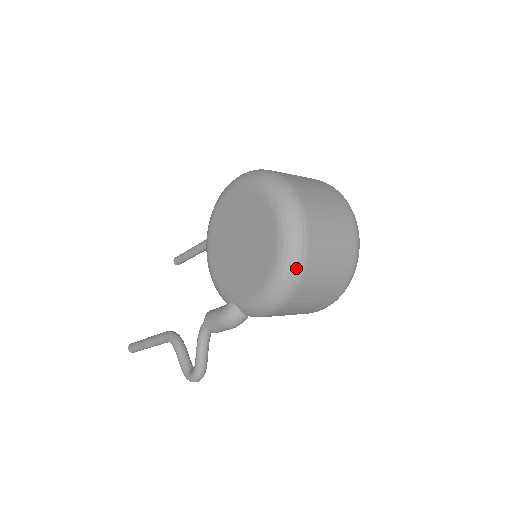
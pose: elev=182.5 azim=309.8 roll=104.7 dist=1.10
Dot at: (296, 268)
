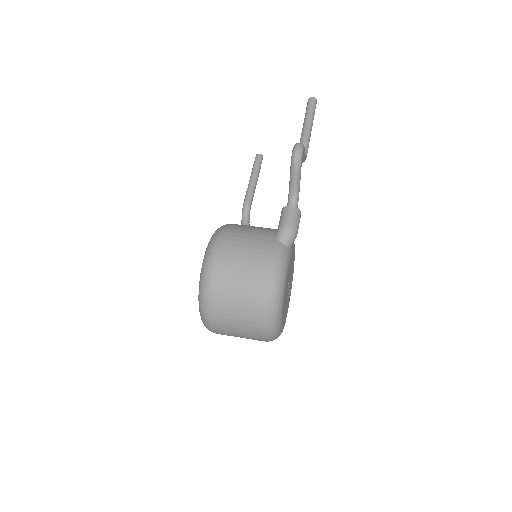
Dot at: occluded
